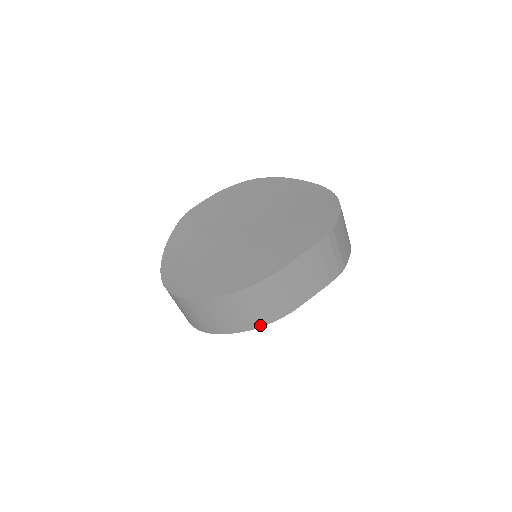
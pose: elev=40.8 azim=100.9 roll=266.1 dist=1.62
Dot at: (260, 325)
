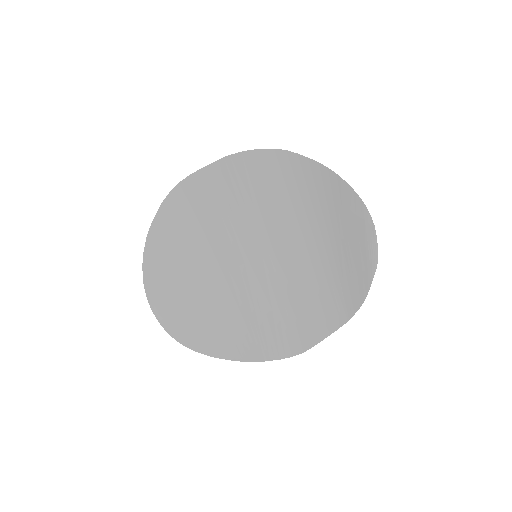
Dot at: occluded
